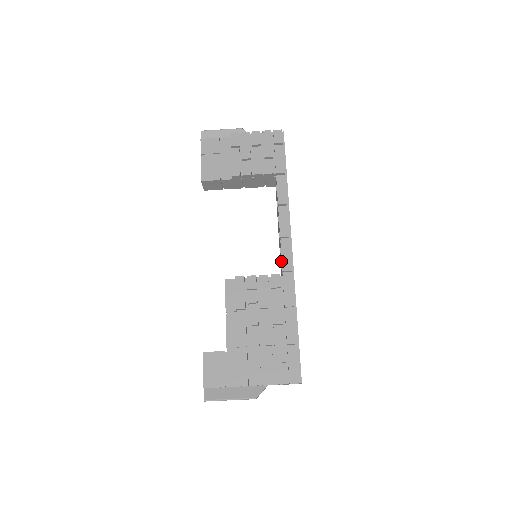
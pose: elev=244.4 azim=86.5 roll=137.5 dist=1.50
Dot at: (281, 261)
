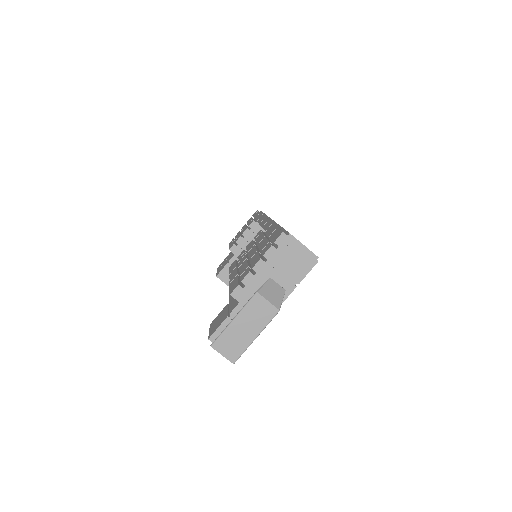
Dot at: occluded
